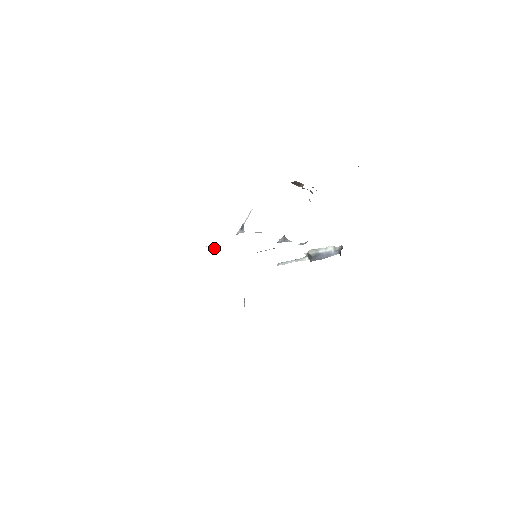
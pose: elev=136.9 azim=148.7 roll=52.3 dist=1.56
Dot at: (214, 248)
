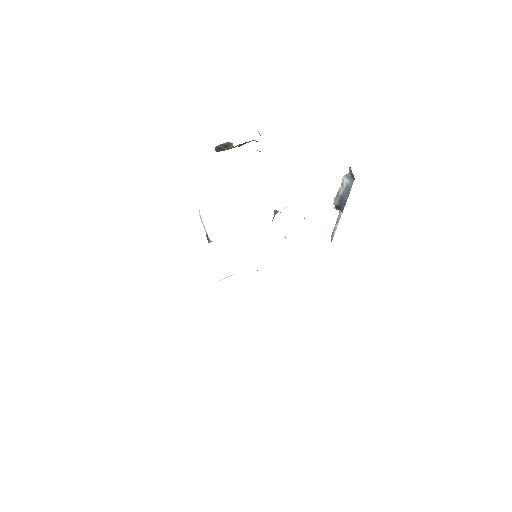
Dot at: occluded
